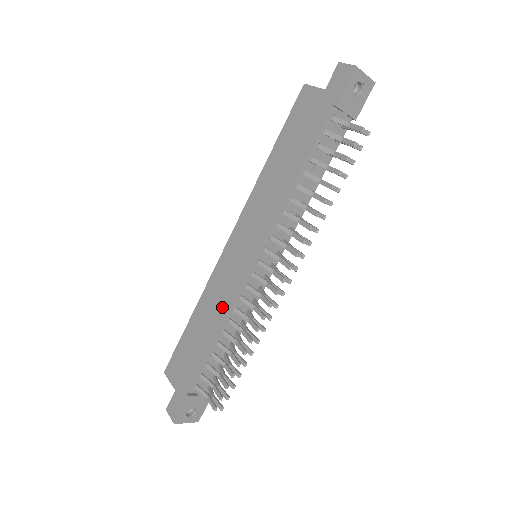
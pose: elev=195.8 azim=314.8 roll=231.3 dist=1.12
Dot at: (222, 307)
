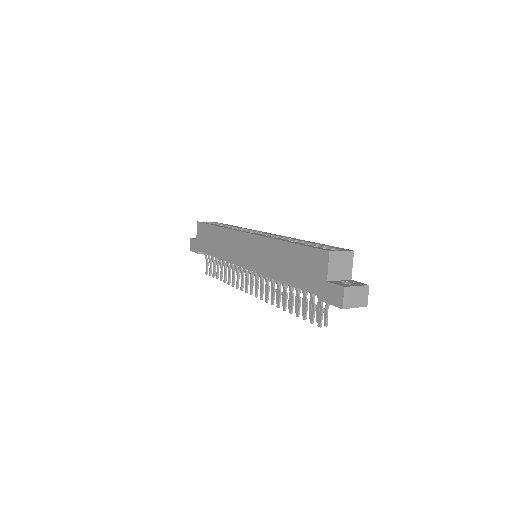
Dot at: (225, 254)
